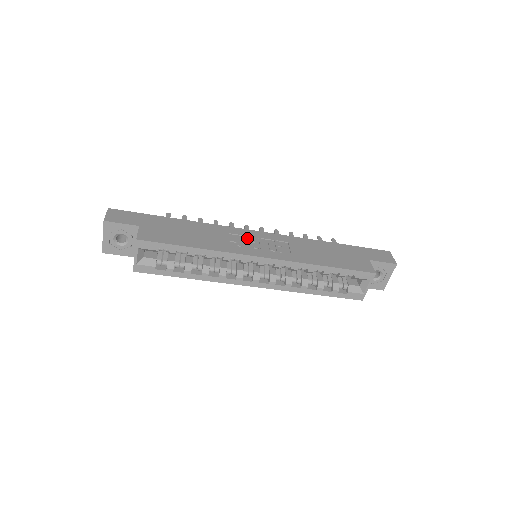
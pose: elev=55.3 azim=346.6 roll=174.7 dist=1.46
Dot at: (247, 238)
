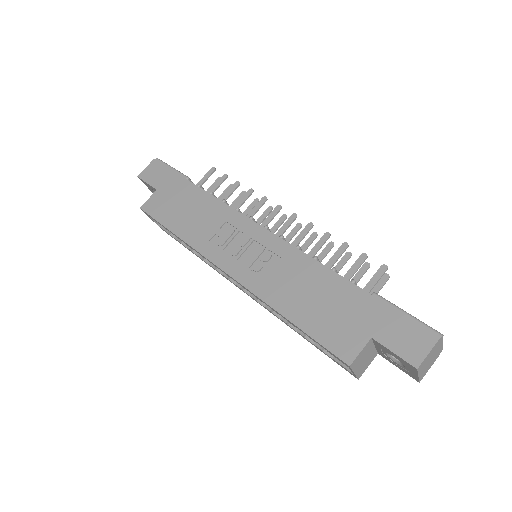
Dot at: (240, 235)
